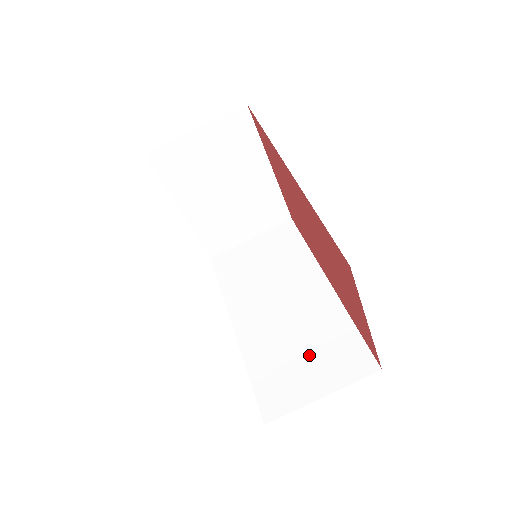
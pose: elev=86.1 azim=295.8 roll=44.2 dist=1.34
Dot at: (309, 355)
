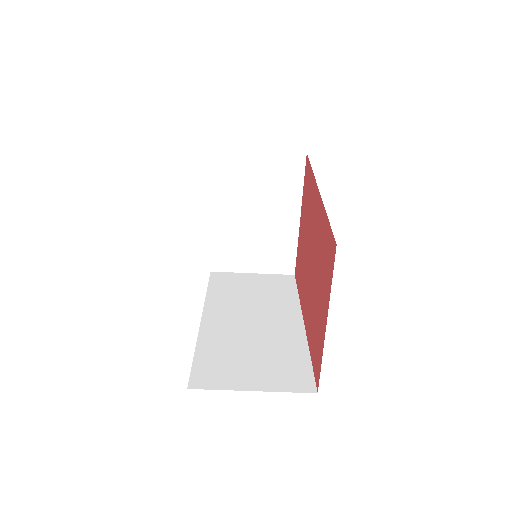
Dot at: (257, 359)
